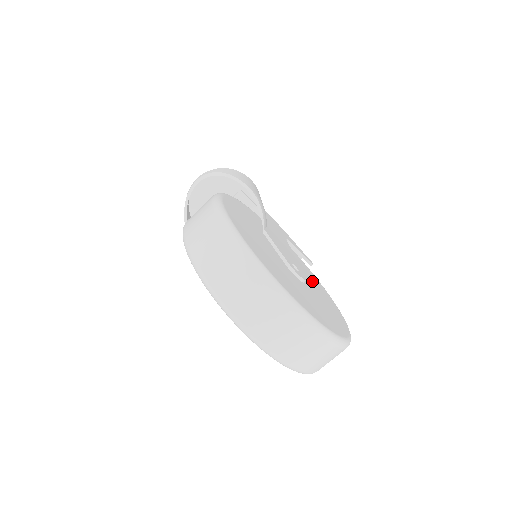
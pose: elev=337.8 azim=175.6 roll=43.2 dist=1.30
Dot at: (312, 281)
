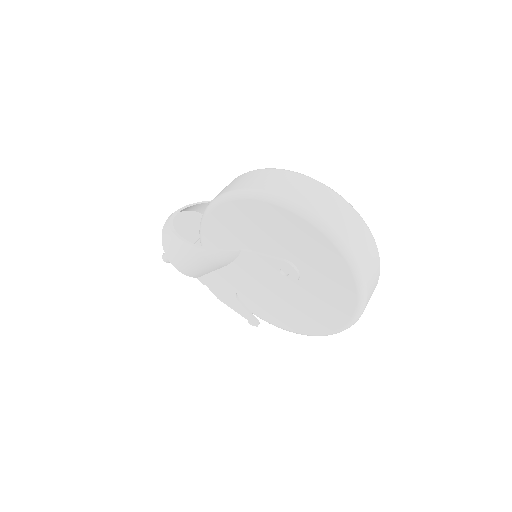
Dot at: occluded
